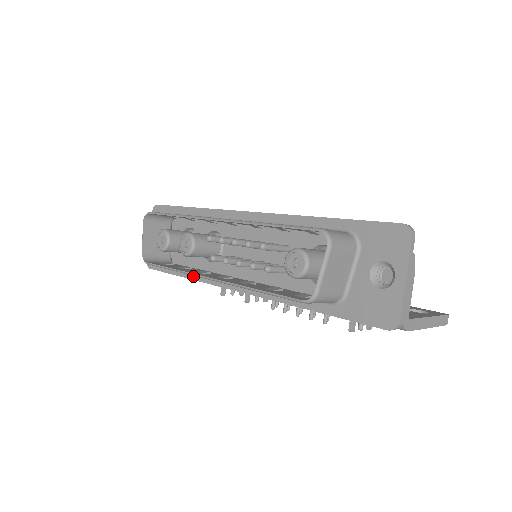
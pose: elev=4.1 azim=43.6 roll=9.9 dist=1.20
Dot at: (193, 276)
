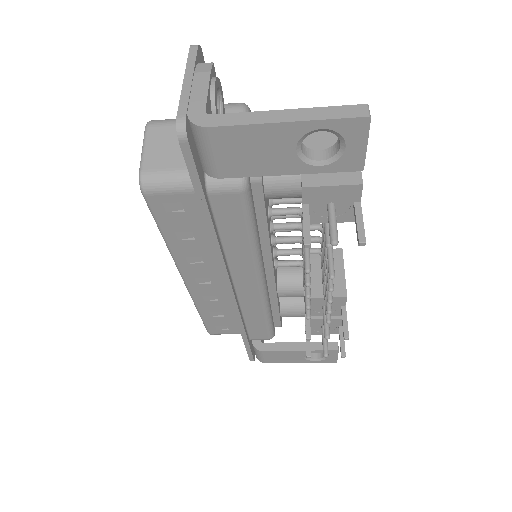
Dot at: occluded
